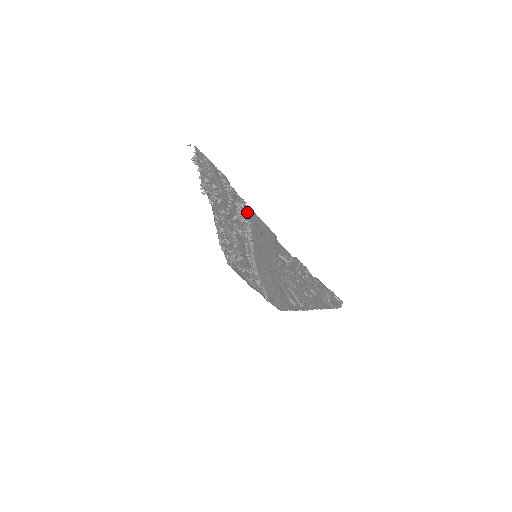
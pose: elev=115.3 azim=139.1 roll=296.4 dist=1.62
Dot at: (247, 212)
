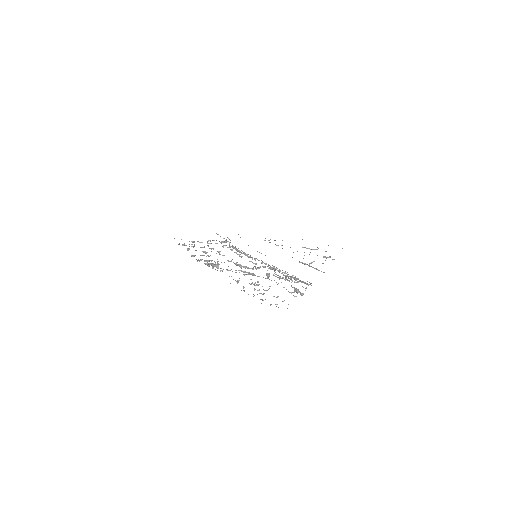
Dot at: (305, 283)
